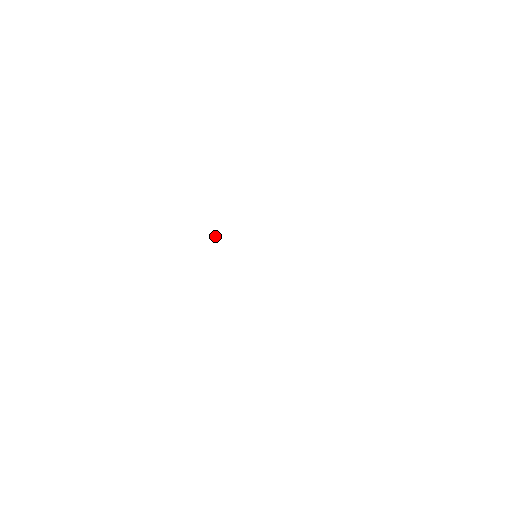
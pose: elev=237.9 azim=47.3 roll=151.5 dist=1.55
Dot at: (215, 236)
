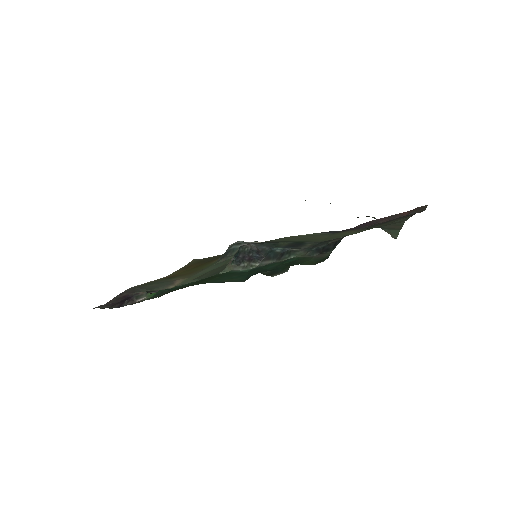
Dot at: occluded
